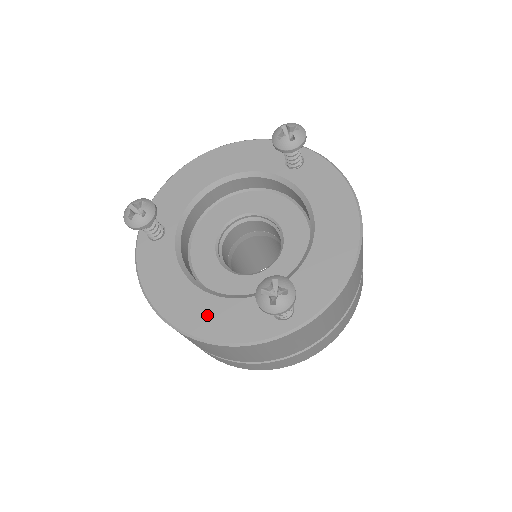
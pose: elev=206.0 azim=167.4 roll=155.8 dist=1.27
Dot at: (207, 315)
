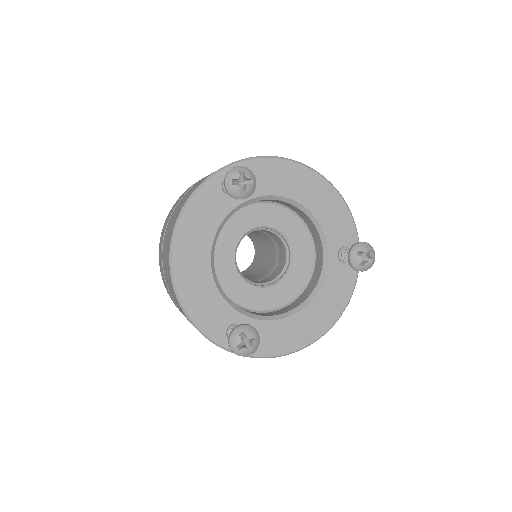
Dot at: (196, 283)
